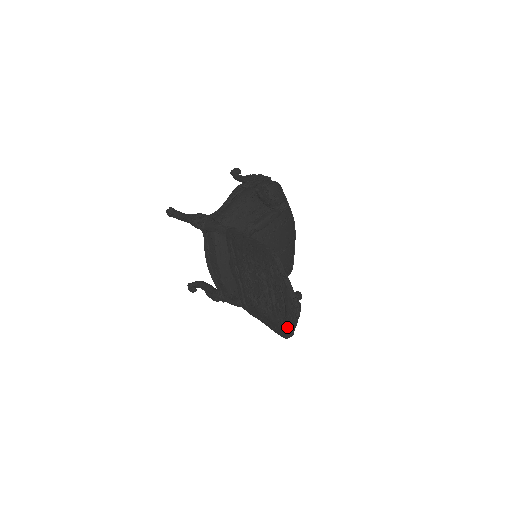
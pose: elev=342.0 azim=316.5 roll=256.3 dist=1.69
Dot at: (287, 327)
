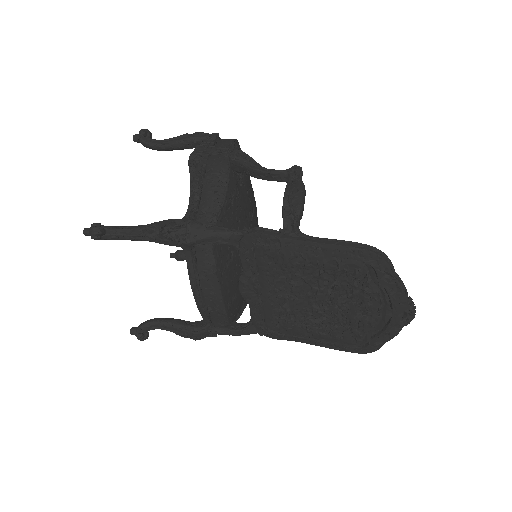
Dot at: (379, 340)
